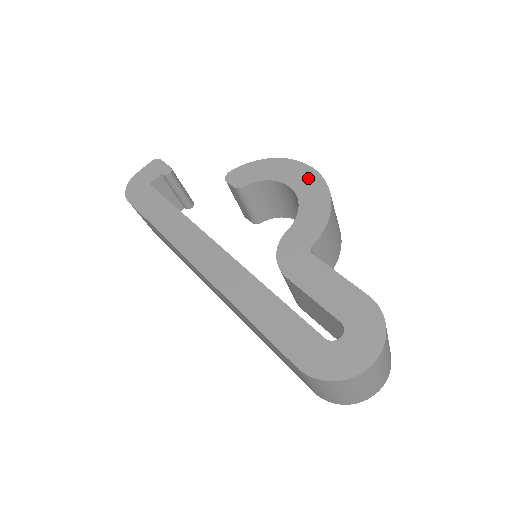
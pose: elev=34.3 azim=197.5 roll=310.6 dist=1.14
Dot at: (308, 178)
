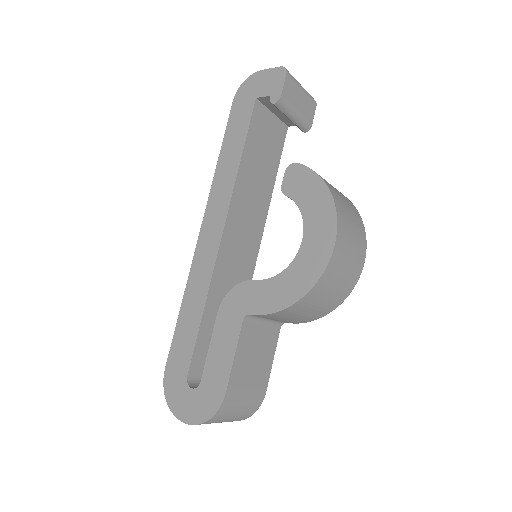
Dot at: (318, 254)
